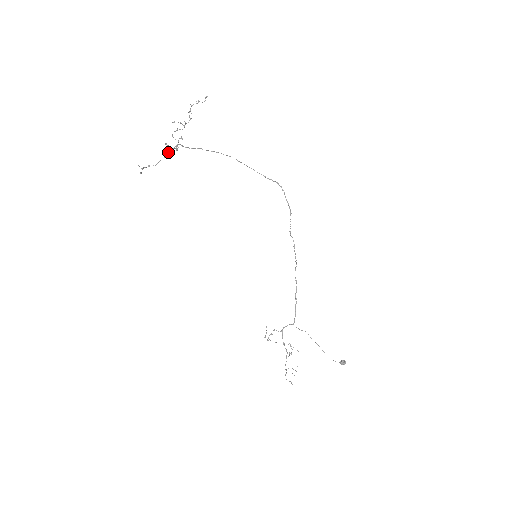
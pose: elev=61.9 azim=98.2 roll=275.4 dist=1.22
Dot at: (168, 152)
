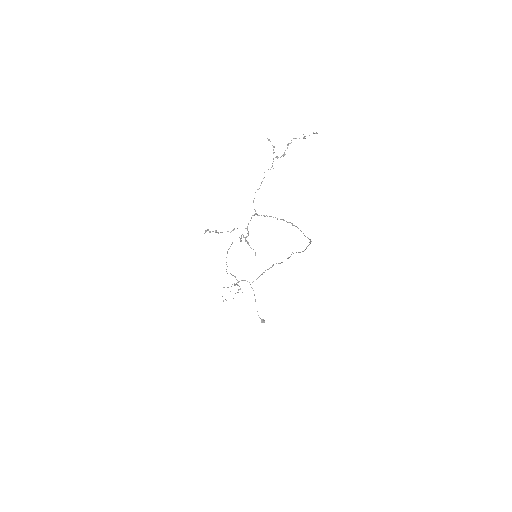
Dot at: occluded
